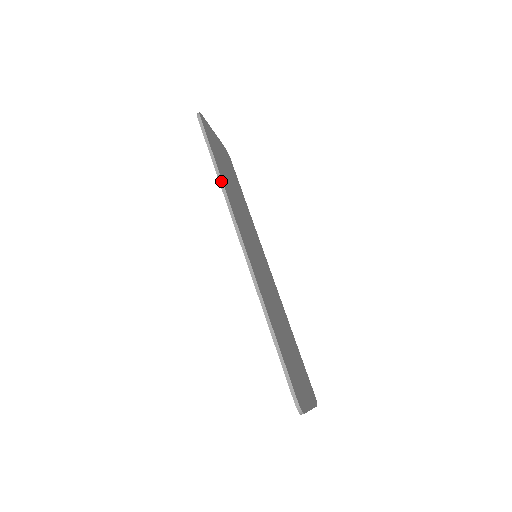
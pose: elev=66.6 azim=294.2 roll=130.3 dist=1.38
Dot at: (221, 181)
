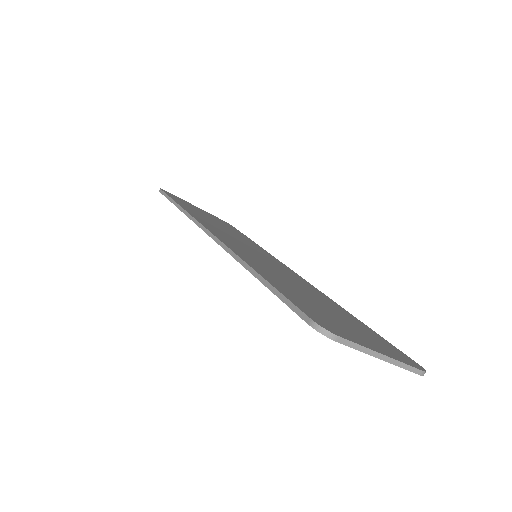
Dot at: (182, 209)
